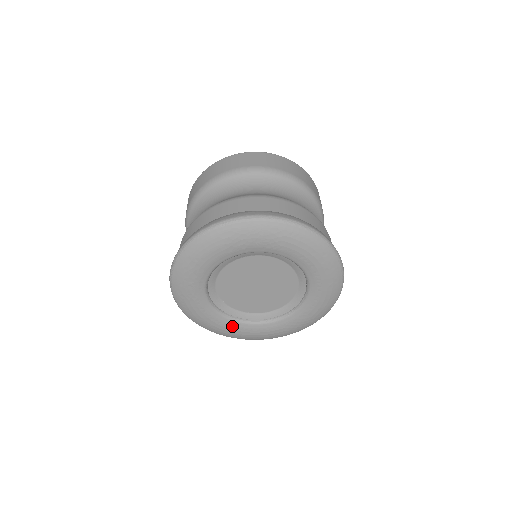
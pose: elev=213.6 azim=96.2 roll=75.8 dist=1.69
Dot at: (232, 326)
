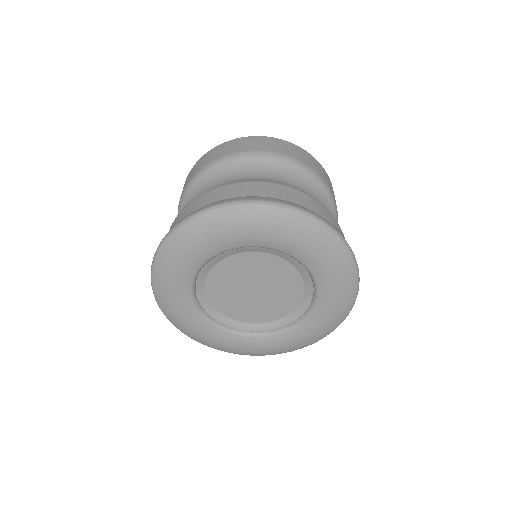
Dot at: (231, 340)
